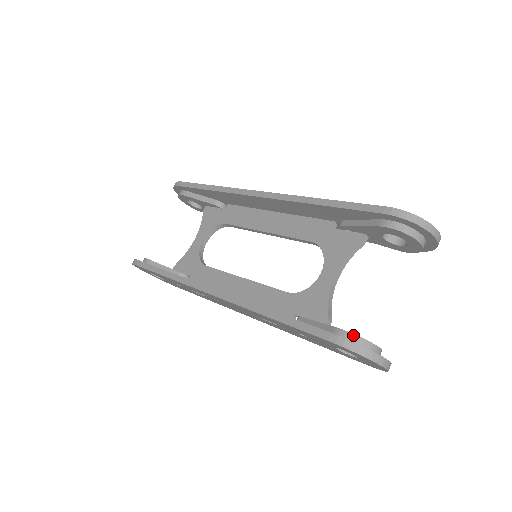
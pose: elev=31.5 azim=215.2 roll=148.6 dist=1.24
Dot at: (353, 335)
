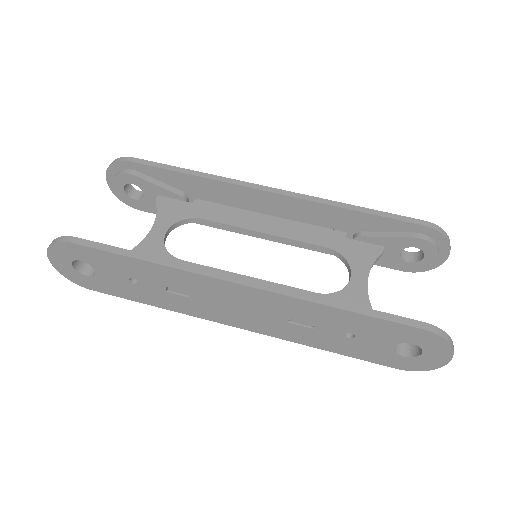
Dot at: occluded
